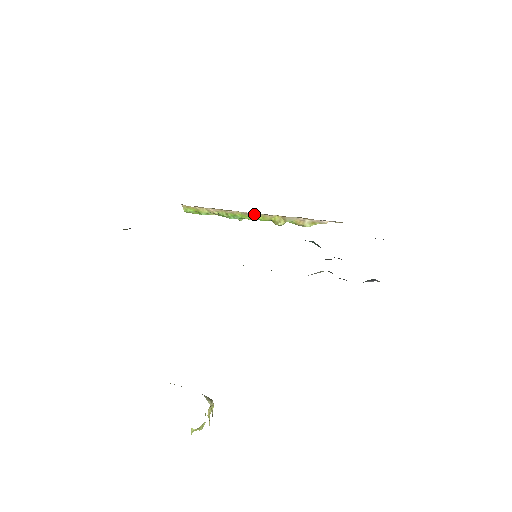
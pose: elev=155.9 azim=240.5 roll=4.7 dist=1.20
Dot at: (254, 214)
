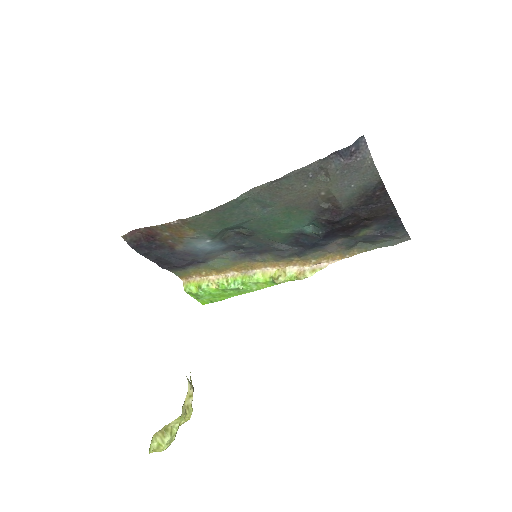
Dot at: (254, 271)
